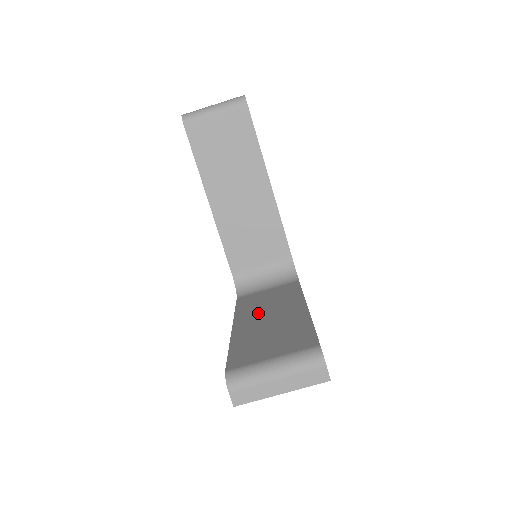
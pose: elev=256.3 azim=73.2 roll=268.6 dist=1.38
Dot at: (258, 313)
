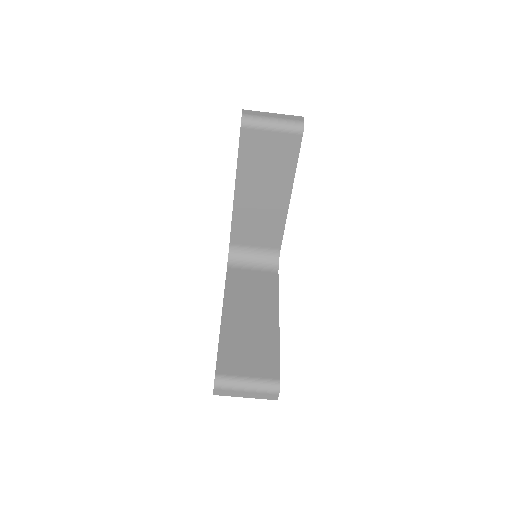
Dot at: (243, 306)
